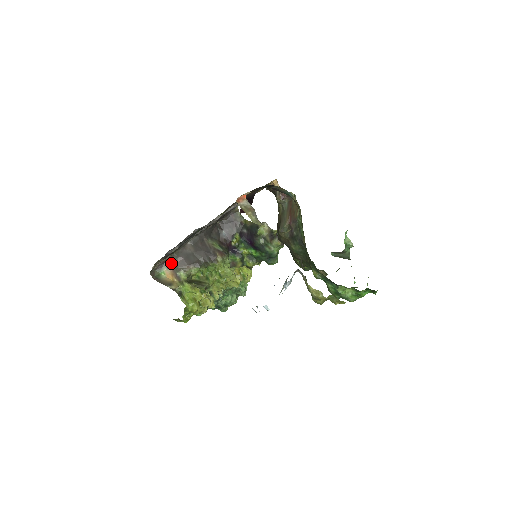
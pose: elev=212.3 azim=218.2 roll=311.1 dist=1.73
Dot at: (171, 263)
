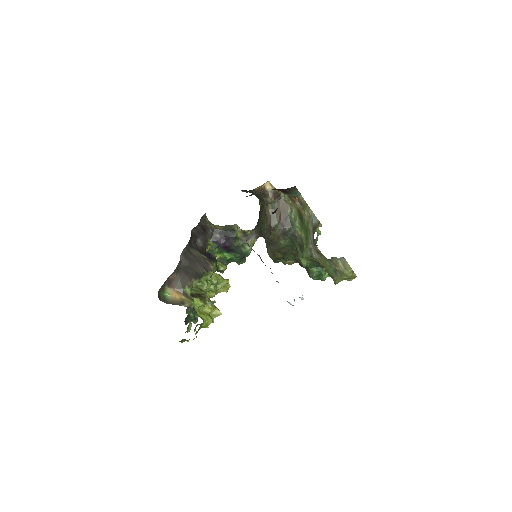
Dot at: (172, 281)
